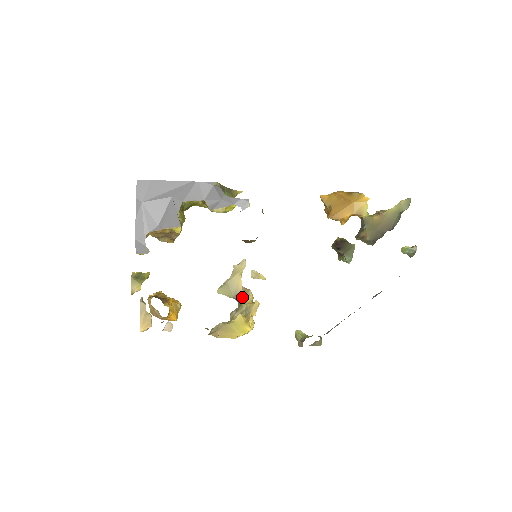
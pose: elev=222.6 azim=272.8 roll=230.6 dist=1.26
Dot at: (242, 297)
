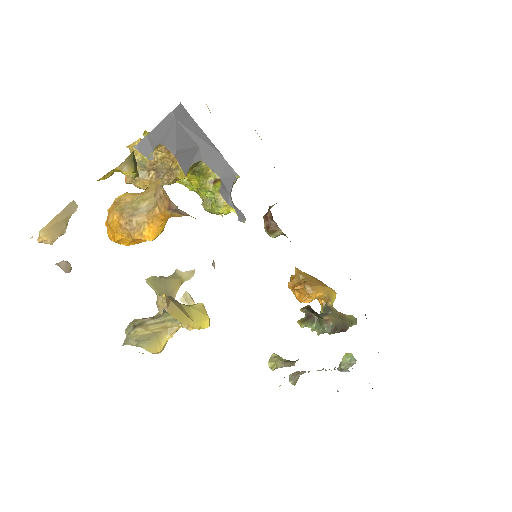
Dot at: occluded
